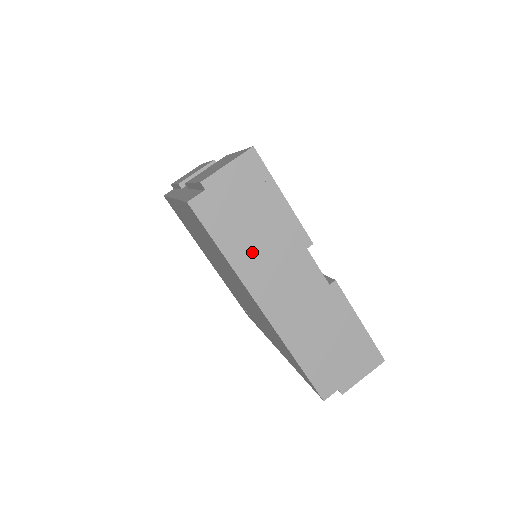
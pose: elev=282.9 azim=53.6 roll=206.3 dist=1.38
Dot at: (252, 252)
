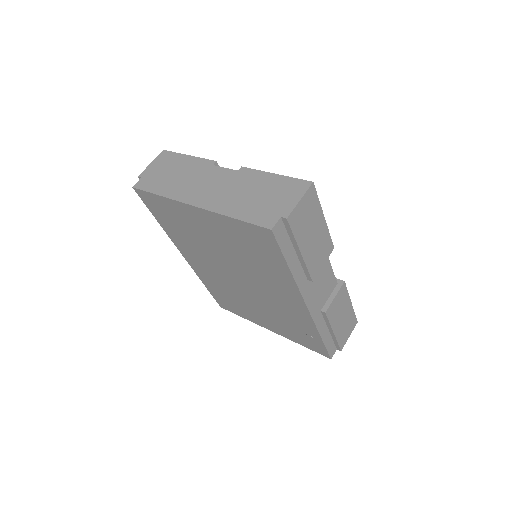
Dot at: (177, 185)
